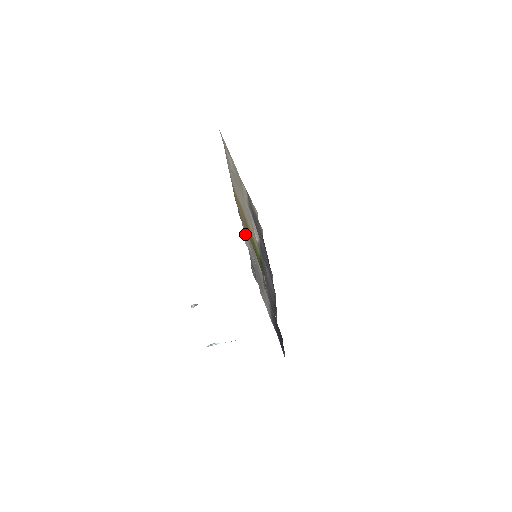
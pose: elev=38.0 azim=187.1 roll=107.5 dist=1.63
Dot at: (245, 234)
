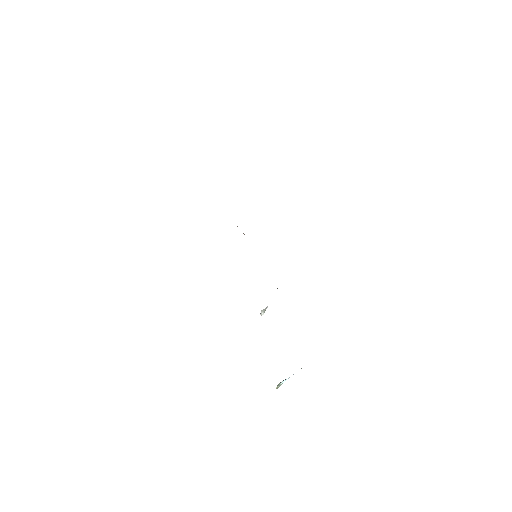
Dot at: occluded
